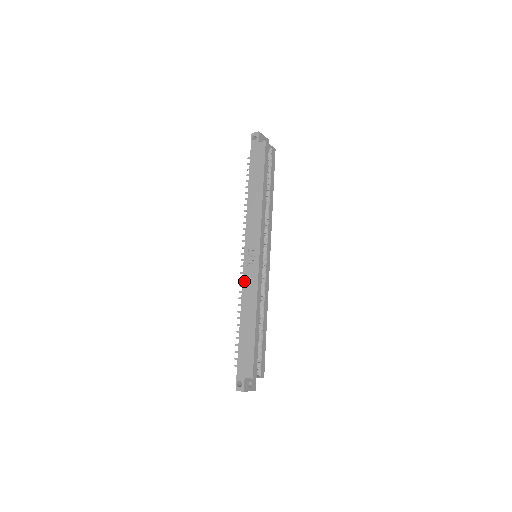
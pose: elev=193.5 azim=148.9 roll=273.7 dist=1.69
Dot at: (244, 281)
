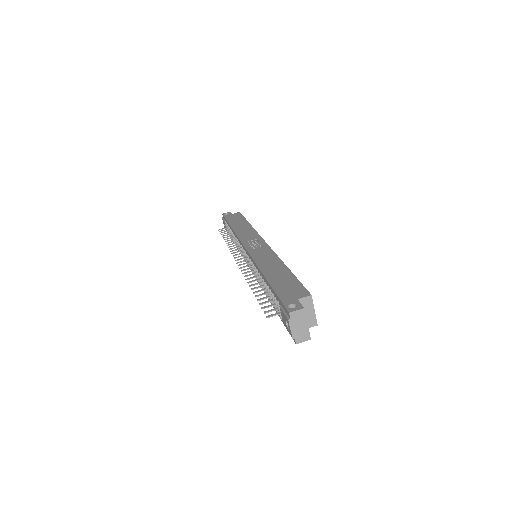
Dot at: (254, 256)
